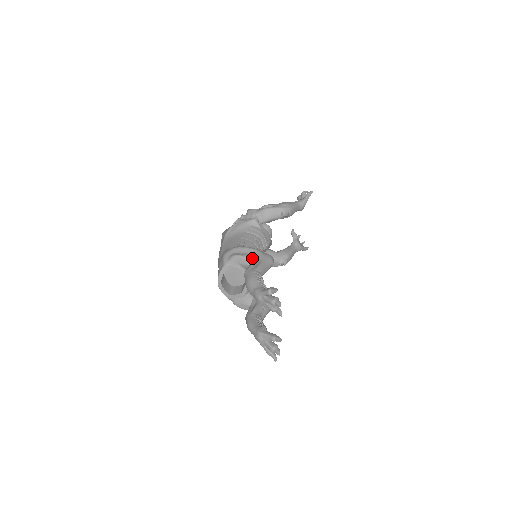
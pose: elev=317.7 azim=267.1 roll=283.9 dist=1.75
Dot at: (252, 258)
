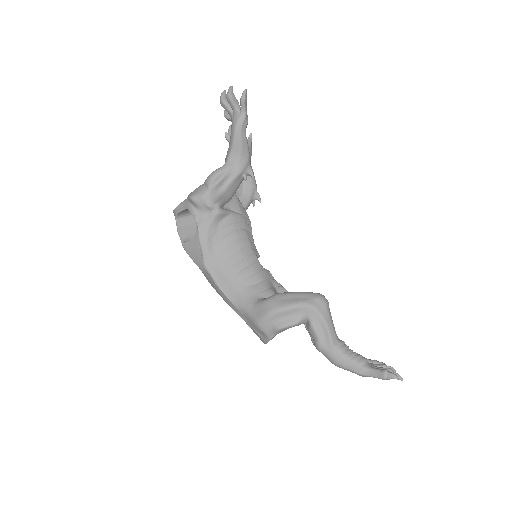
Dot at: (305, 319)
